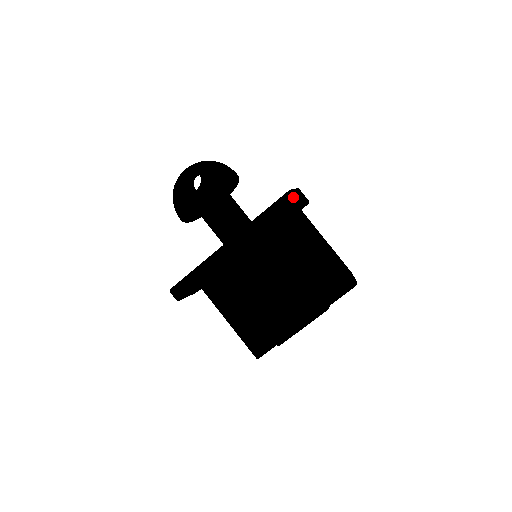
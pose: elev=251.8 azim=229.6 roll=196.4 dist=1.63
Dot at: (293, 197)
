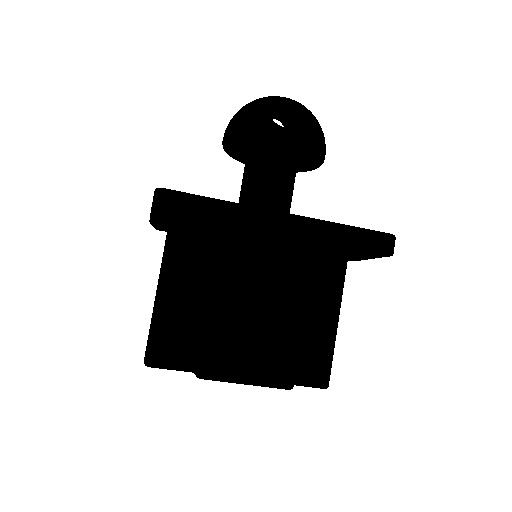
Dot at: (392, 245)
